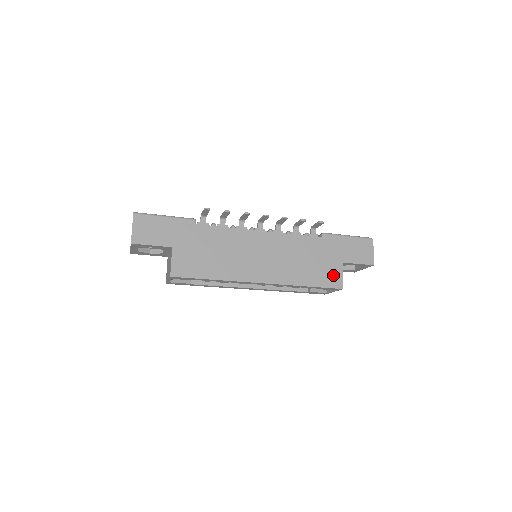
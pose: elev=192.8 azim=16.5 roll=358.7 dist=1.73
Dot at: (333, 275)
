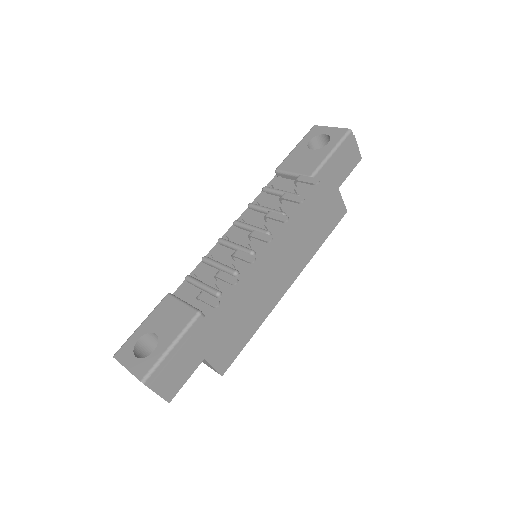
Dot at: (336, 209)
